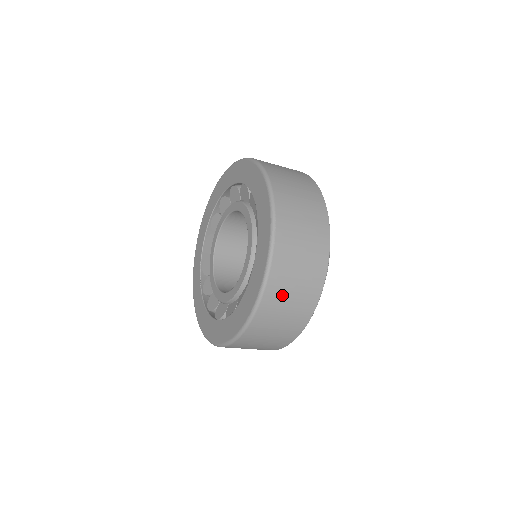
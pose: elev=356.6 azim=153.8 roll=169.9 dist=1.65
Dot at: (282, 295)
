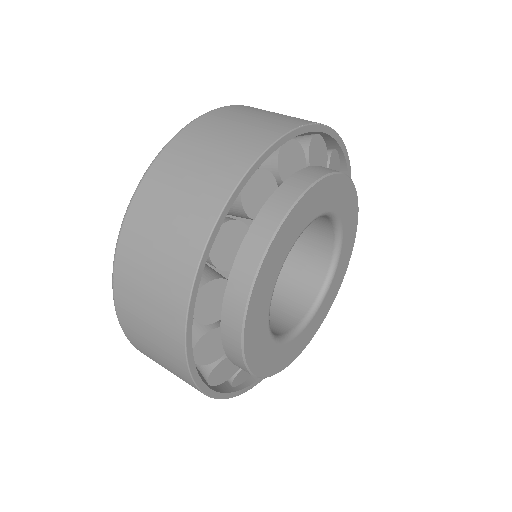
Dot at: (191, 153)
